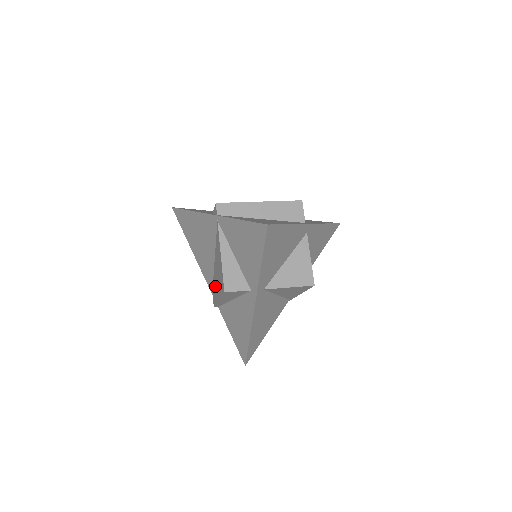
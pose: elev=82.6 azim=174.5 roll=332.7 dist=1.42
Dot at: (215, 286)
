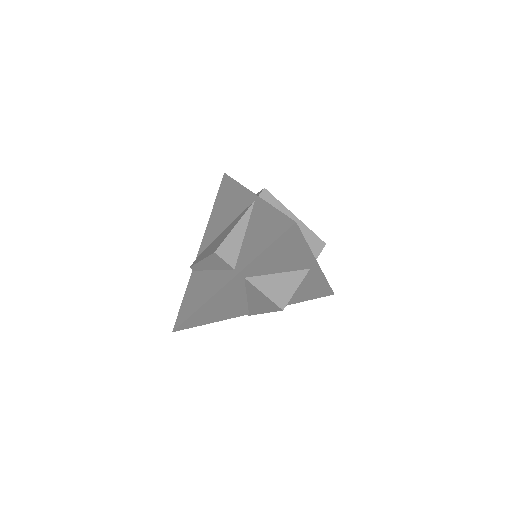
Dot at: (207, 250)
